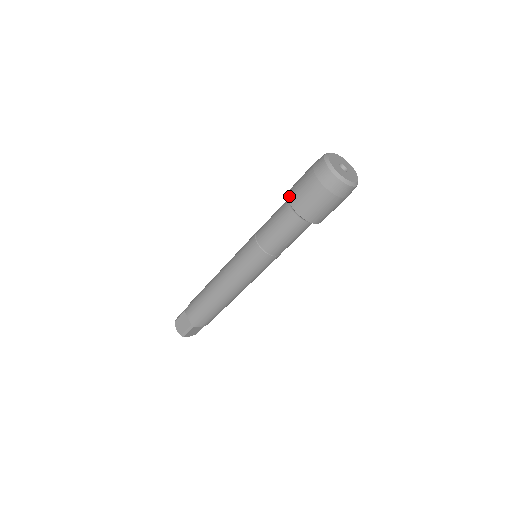
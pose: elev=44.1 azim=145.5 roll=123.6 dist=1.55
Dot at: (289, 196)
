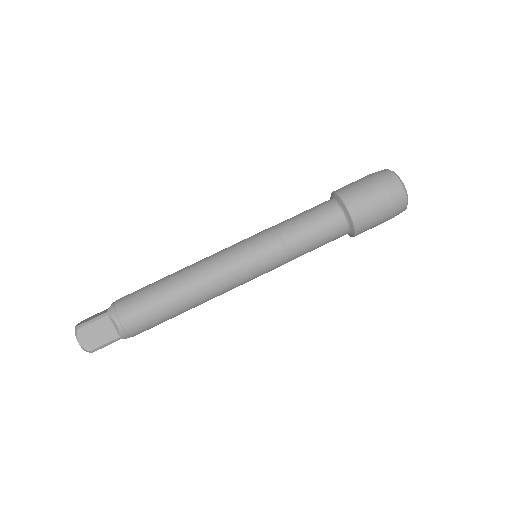
Dot at: occluded
